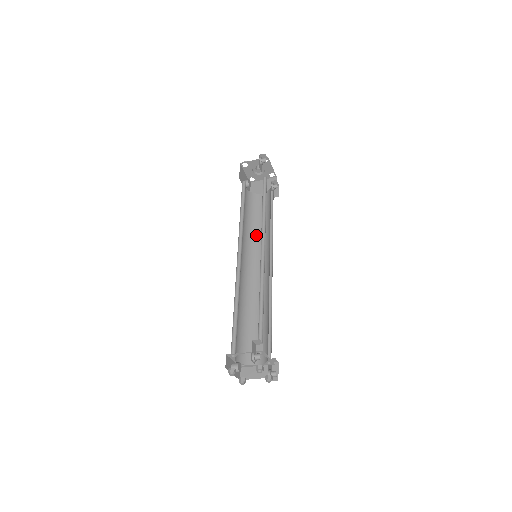
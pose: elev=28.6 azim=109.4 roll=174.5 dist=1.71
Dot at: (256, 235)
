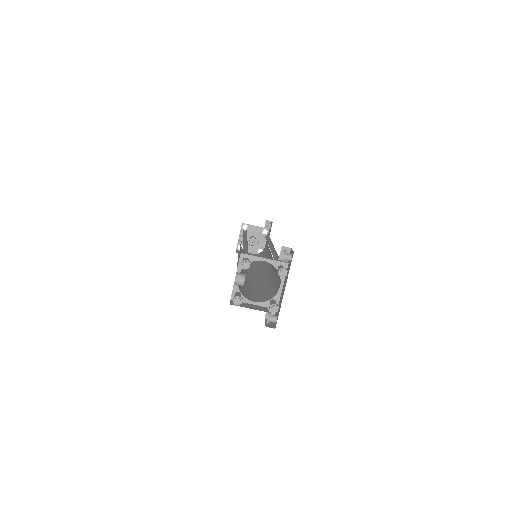
Dot at: occluded
